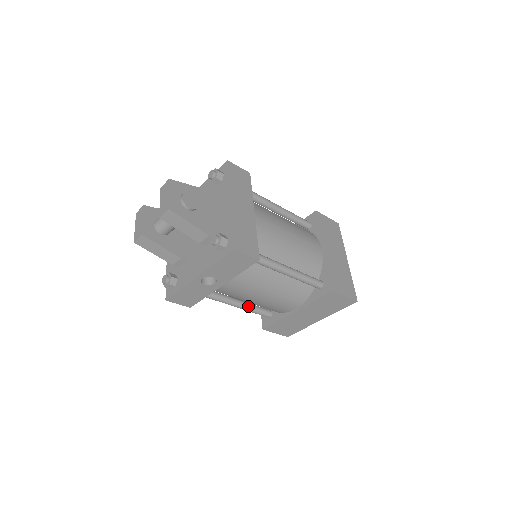
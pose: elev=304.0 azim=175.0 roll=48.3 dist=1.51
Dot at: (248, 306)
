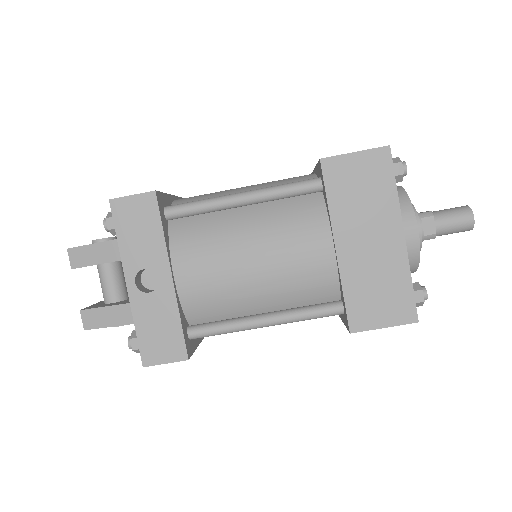
Dot at: (285, 311)
